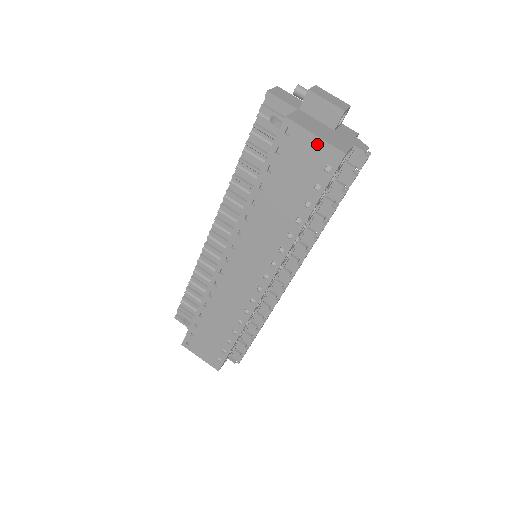
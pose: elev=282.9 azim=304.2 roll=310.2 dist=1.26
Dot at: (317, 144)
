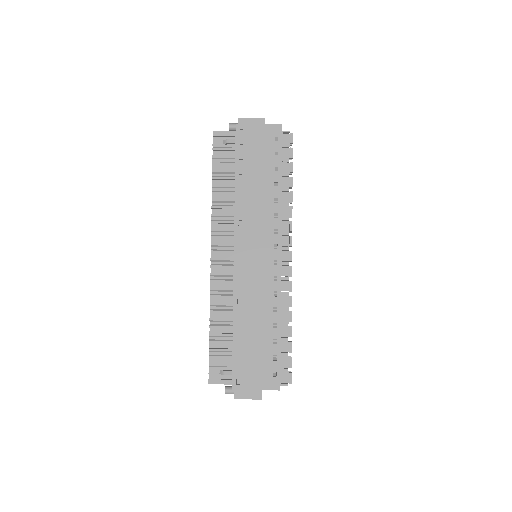
Dot at: (262, 128)
